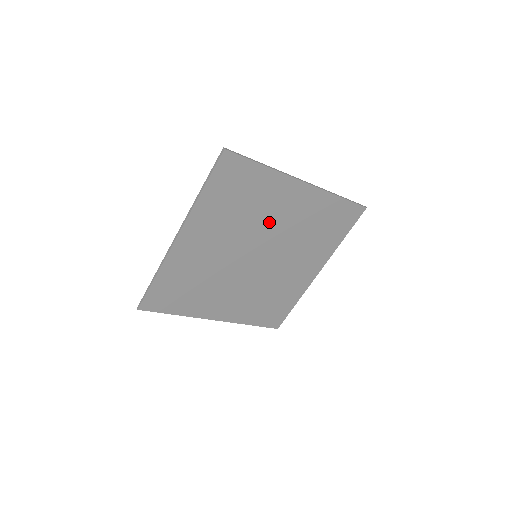
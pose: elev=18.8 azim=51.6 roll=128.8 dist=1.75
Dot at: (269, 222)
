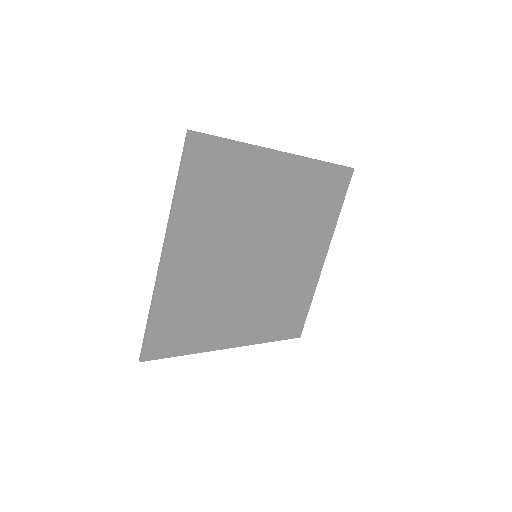
Dot at: (260, 210)
